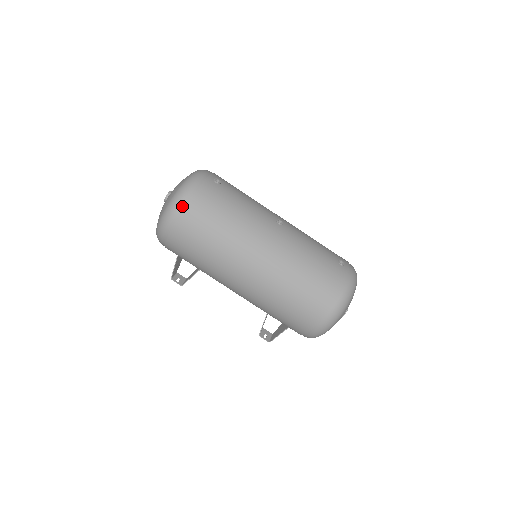
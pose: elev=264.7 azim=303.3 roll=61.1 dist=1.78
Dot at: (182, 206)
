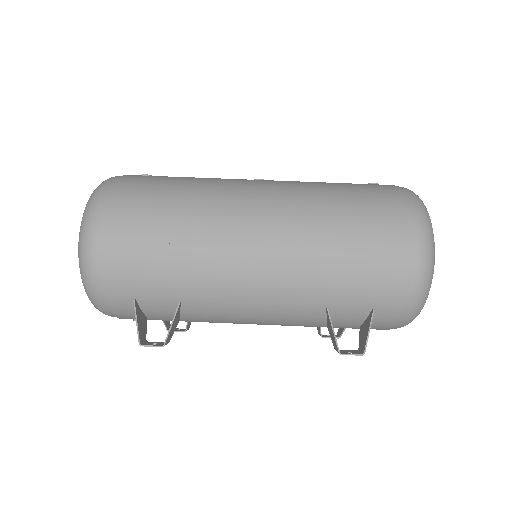
Dot at: (105, 199)
